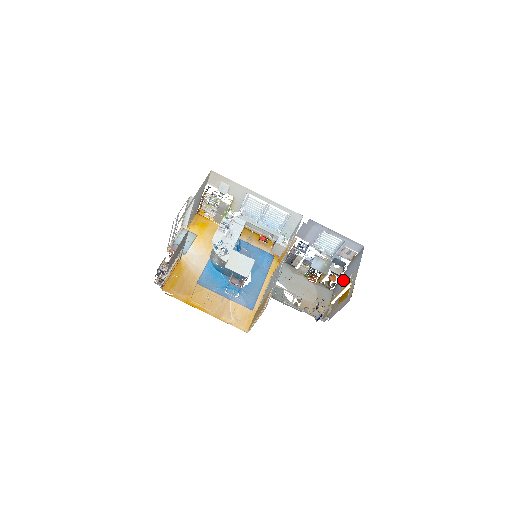
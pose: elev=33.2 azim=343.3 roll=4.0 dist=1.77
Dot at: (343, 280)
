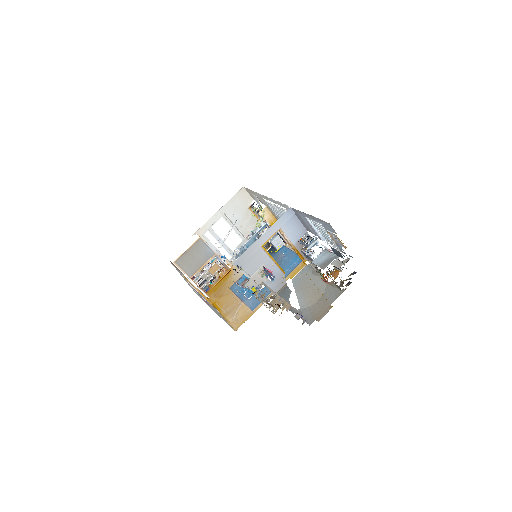
Dot at: occluded
